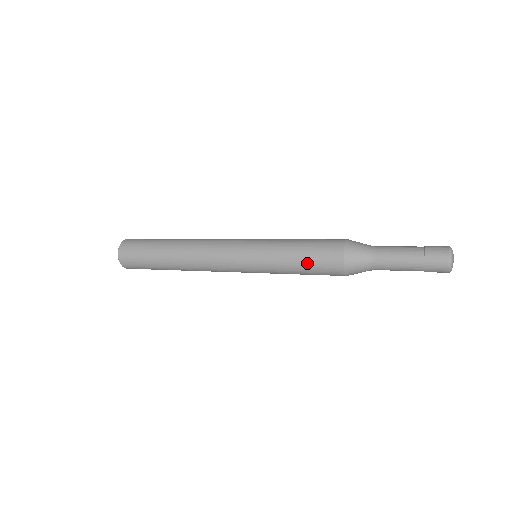
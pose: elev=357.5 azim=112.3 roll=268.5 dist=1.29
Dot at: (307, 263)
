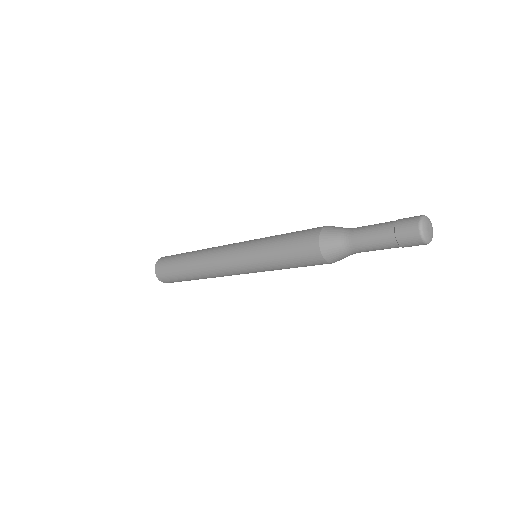
Dot at: (289, 253)
